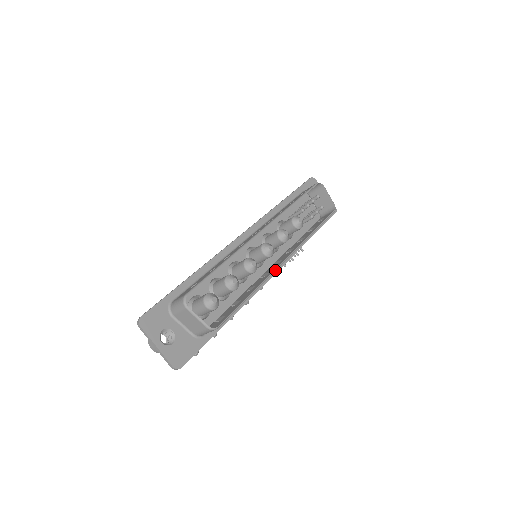
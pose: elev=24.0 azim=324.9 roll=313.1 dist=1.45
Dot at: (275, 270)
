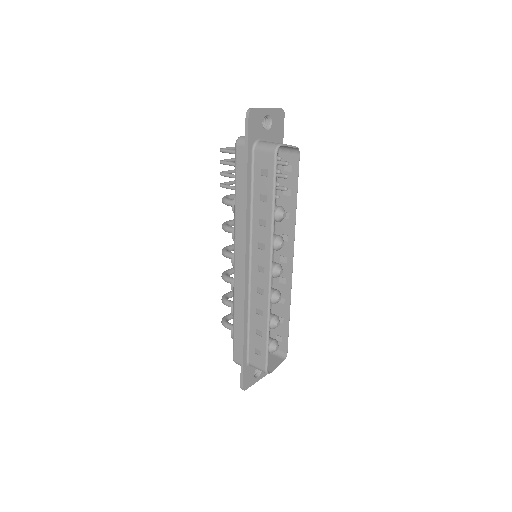
Dot at: occluded
